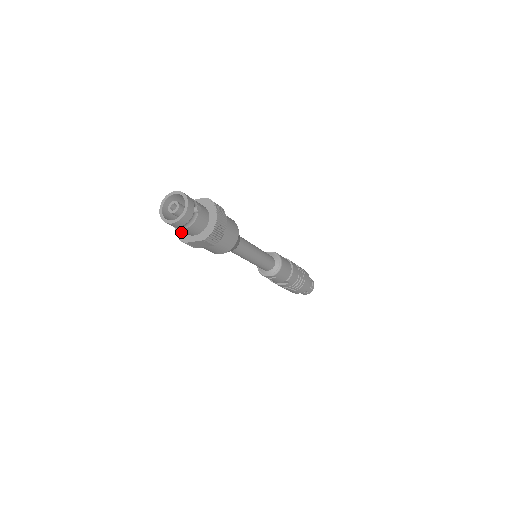
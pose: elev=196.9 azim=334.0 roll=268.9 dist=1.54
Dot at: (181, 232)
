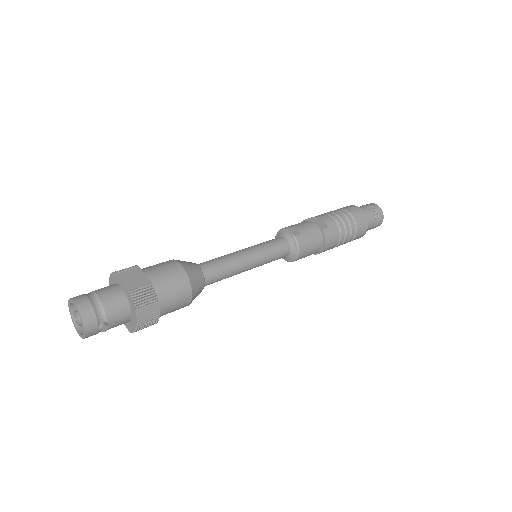
Dot at: occluded
